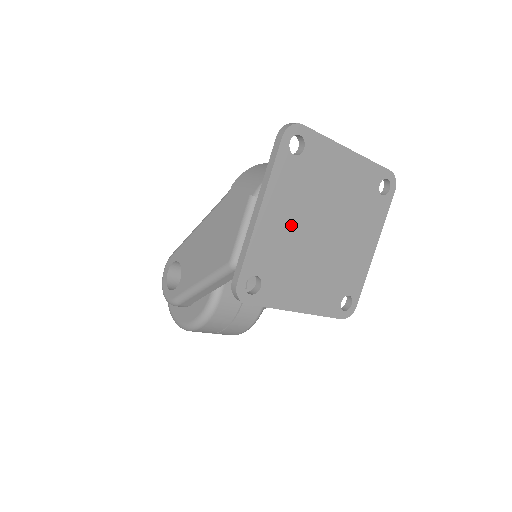
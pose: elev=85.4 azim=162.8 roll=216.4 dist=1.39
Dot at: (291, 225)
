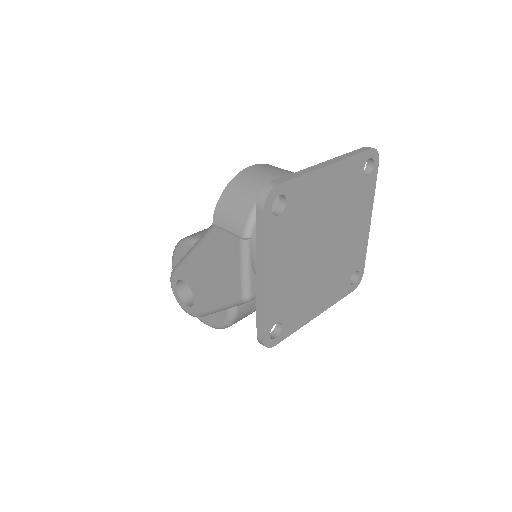
Dot at: (293, 267)
